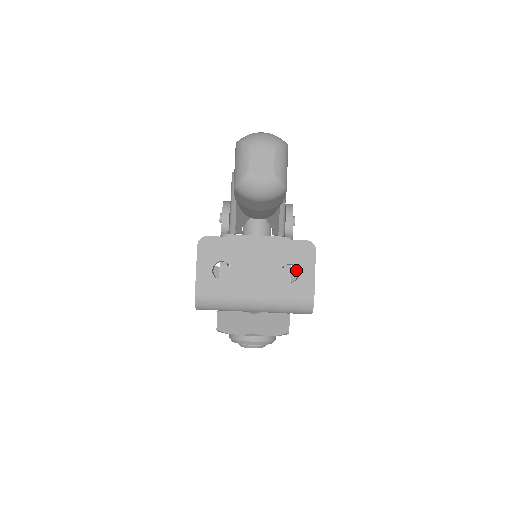
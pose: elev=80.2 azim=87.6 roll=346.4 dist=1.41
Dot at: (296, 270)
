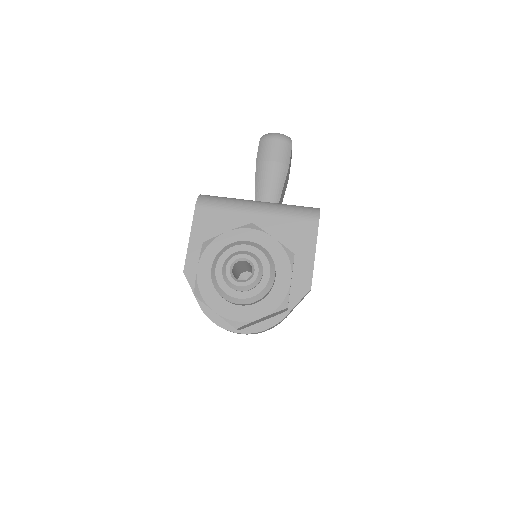
Dot at: occluded
